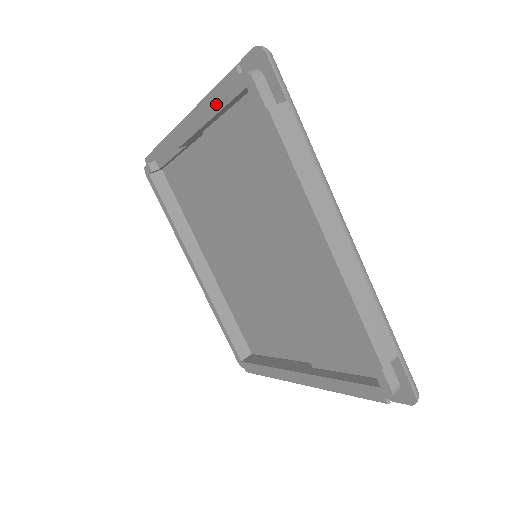
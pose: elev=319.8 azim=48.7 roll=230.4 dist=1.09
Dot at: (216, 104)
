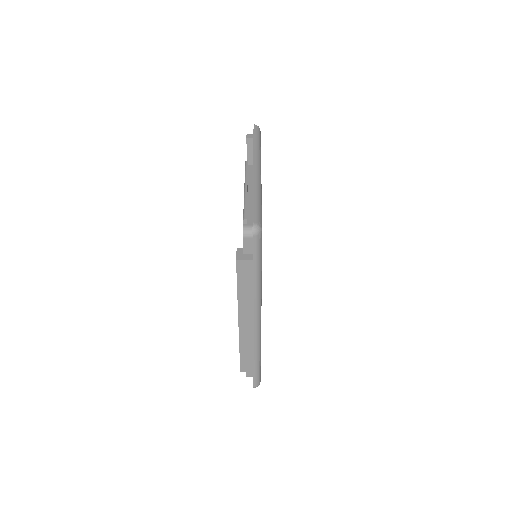
Dot at: occluded
